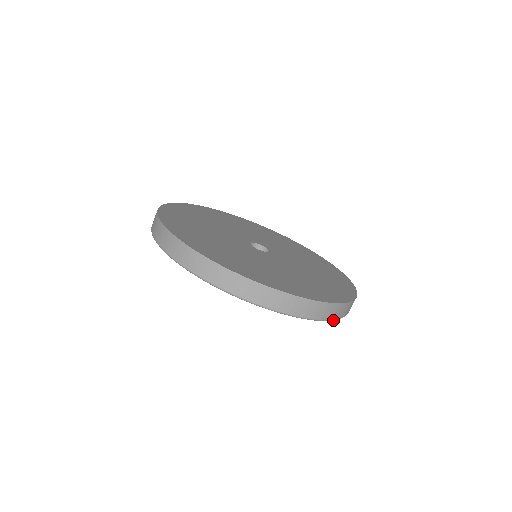
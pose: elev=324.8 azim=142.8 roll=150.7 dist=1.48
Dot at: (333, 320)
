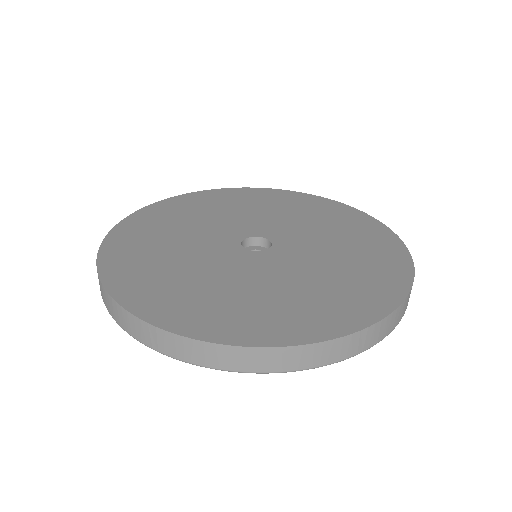
Dot at: occluded
